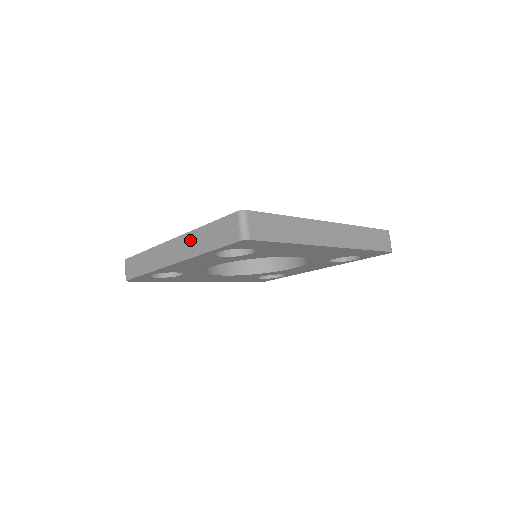
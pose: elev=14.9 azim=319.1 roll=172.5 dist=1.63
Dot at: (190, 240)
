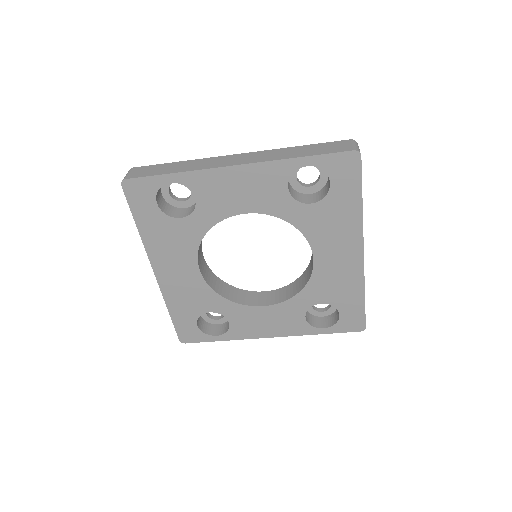
Dot at: (273, 153)
